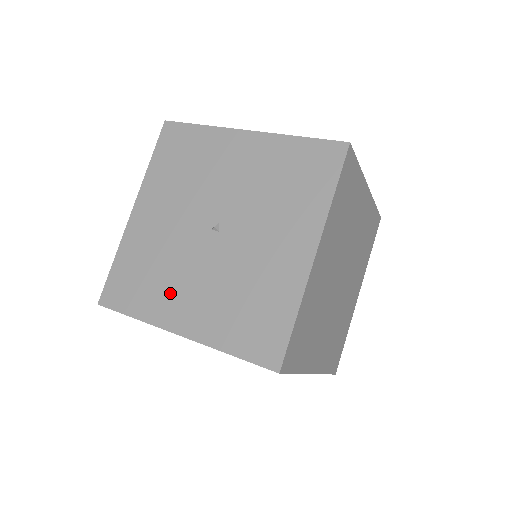
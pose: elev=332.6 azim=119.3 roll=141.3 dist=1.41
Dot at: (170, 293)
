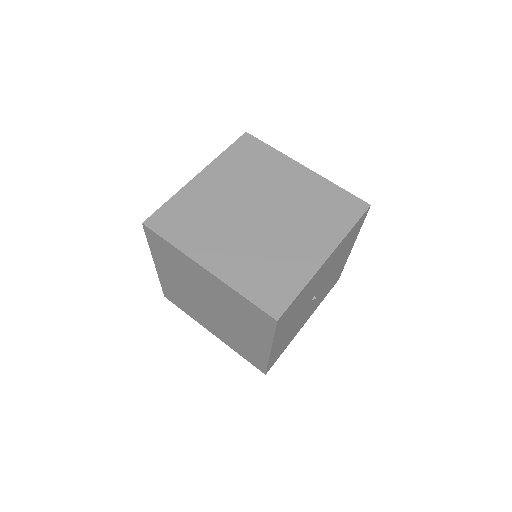
Dot at: occluded
